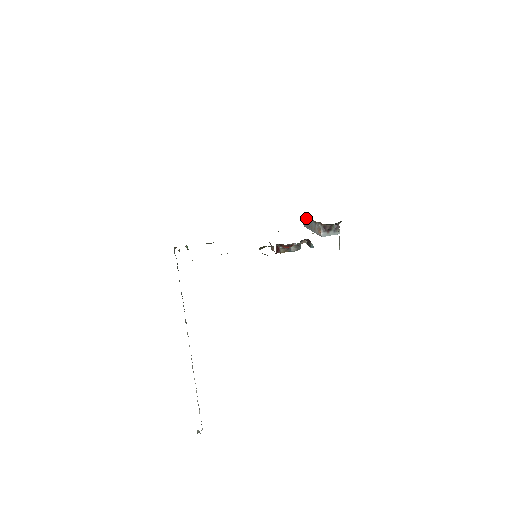
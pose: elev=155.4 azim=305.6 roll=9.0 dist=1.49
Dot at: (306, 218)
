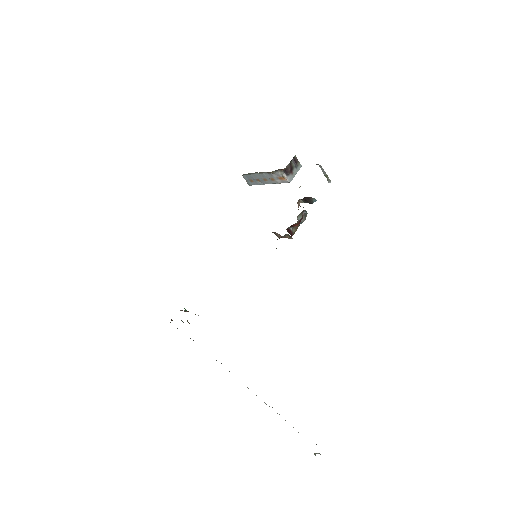
Dot at: (249, 176)
